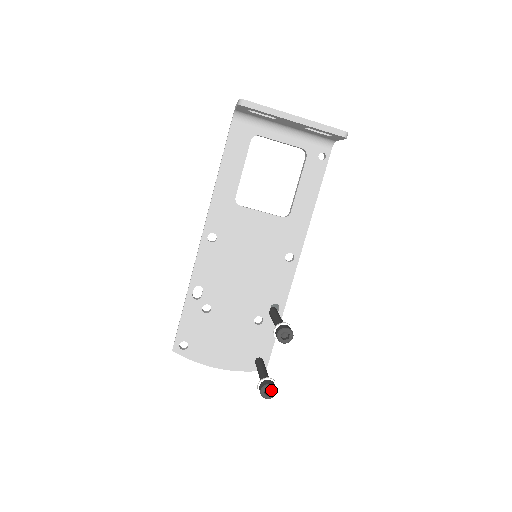
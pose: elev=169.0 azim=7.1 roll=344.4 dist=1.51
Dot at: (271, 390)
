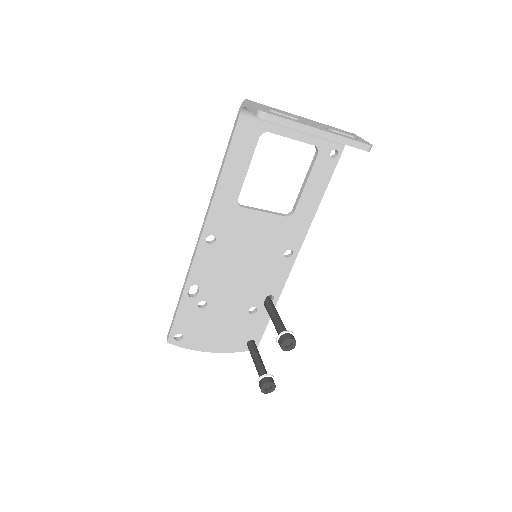
Dot at: occluded
